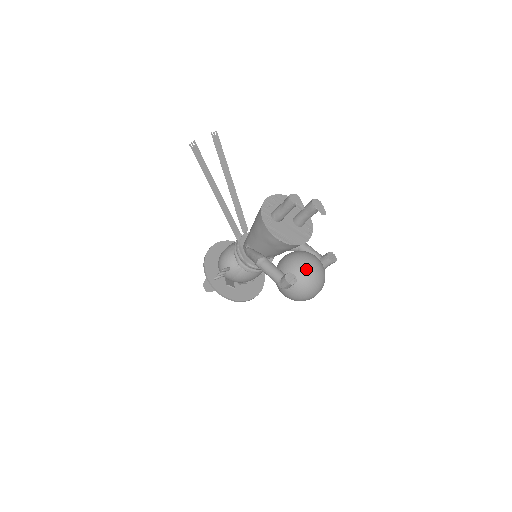
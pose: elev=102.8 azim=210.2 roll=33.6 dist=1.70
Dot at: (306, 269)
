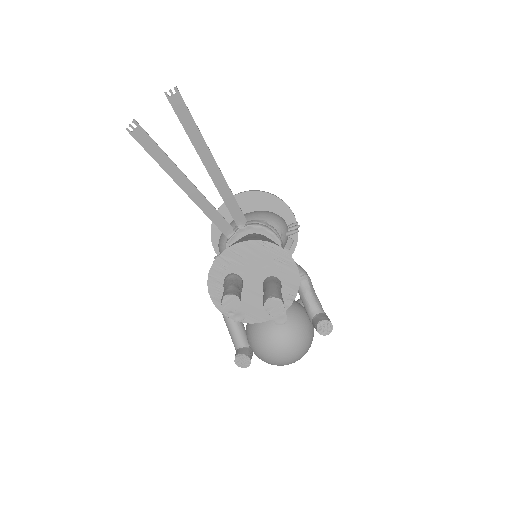
Dot at: (267, 352)
